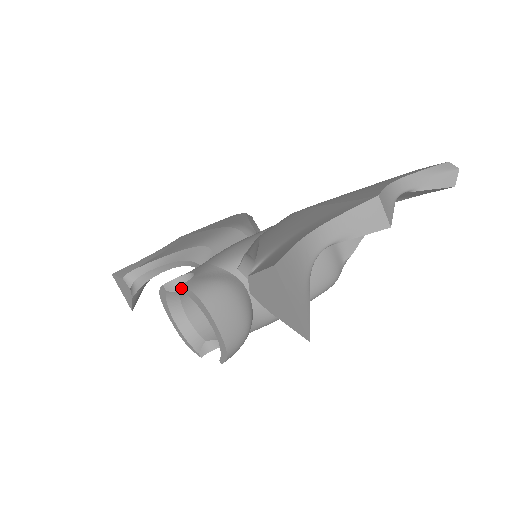
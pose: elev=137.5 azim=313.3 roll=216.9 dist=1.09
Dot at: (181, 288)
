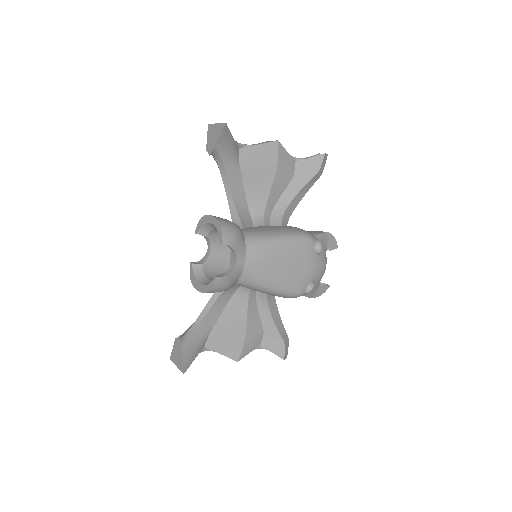
Dot at: (202, 263)
